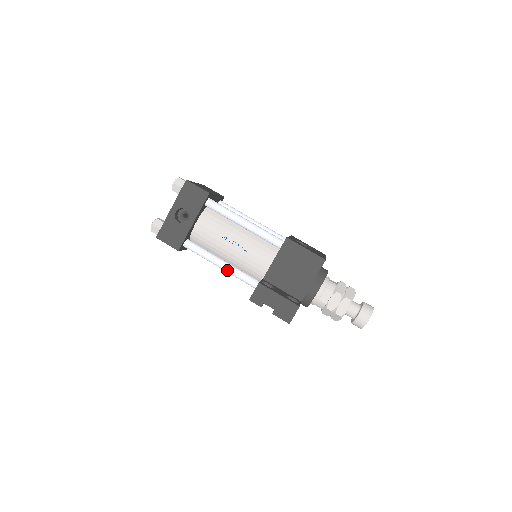
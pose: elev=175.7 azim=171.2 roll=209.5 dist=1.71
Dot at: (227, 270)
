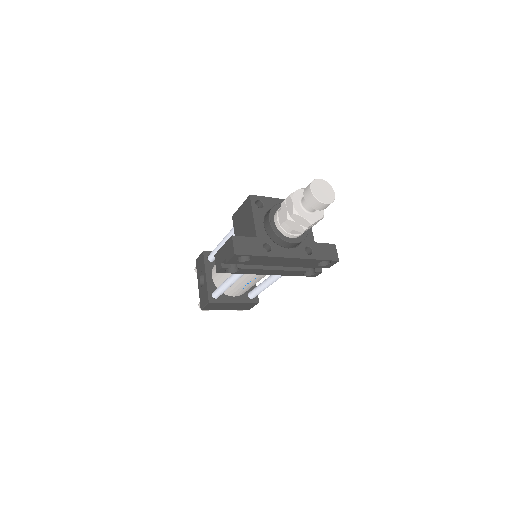
Dot at: (230, 280)
